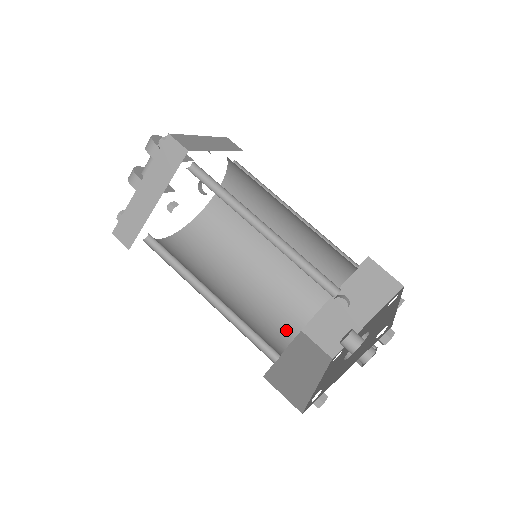
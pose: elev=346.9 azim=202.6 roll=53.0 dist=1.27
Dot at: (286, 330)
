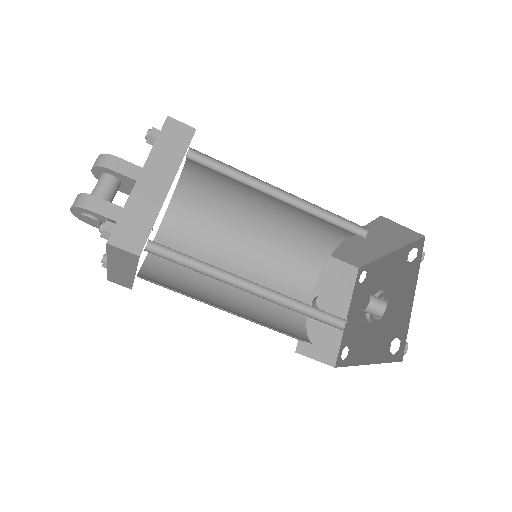
Dot at: (300, 338)
